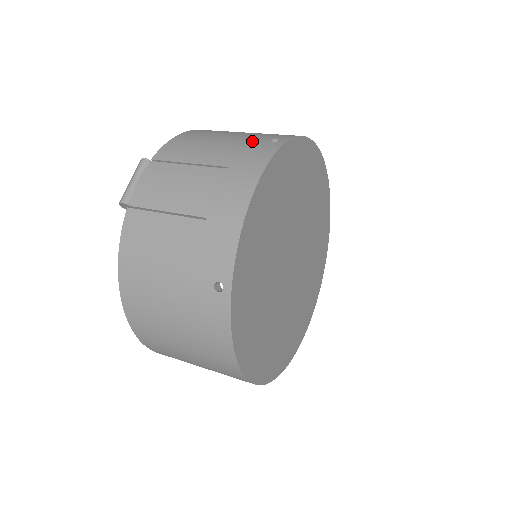
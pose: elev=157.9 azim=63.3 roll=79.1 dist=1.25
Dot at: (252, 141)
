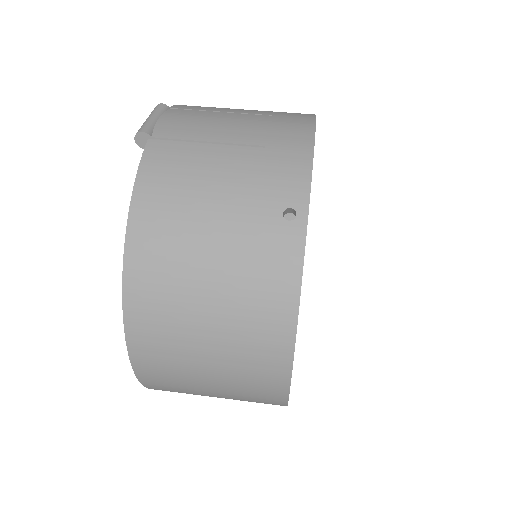
Dot at: occluded
